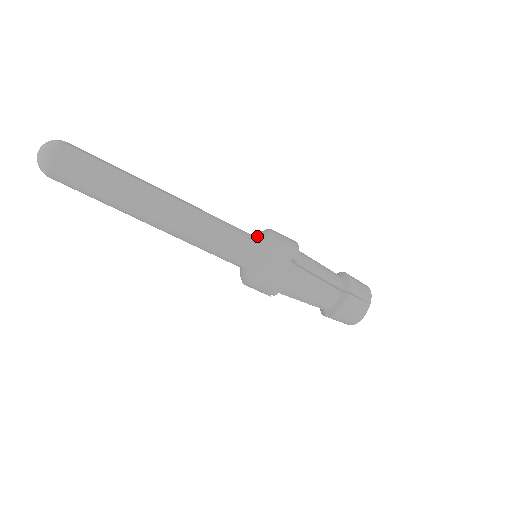
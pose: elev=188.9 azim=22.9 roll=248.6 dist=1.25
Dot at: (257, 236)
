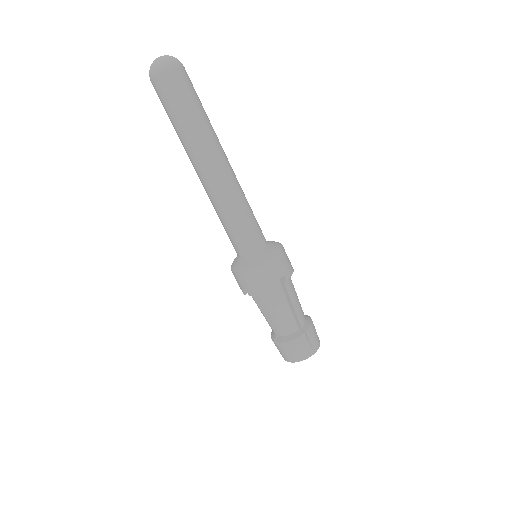
Dot at: (268, 241)
